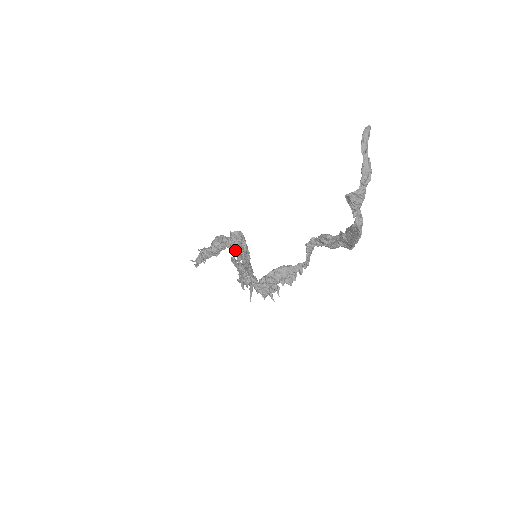
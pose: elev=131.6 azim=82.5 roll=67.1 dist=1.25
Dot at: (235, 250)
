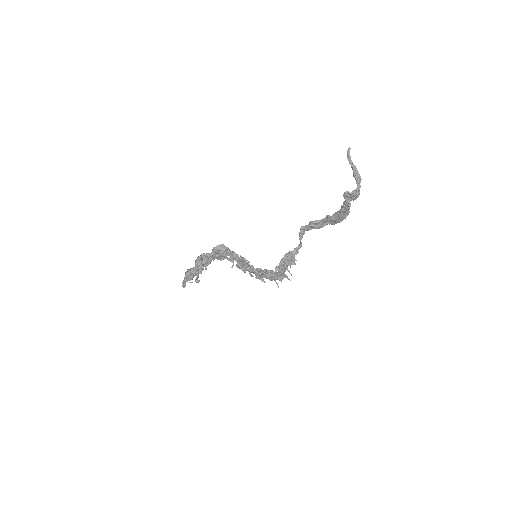
Dot at: occluded
